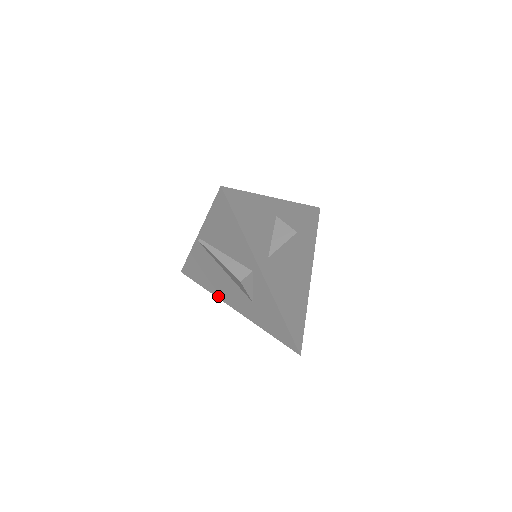
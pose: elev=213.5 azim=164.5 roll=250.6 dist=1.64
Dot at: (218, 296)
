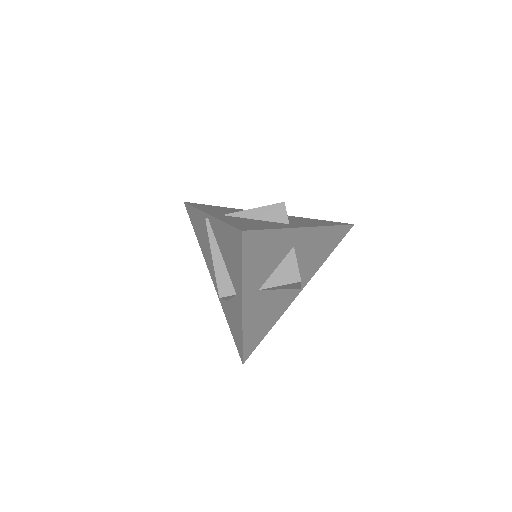
Dot at: (204, 257)
